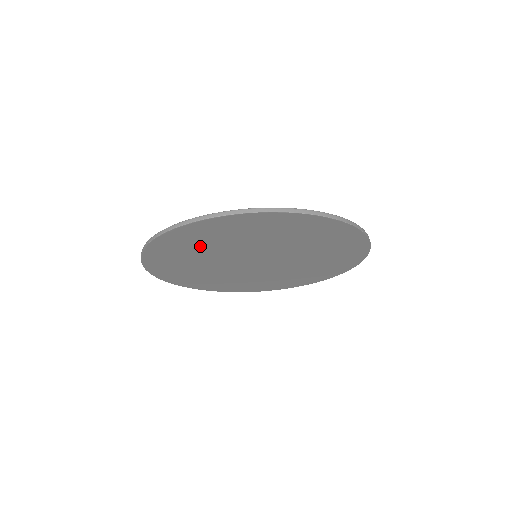
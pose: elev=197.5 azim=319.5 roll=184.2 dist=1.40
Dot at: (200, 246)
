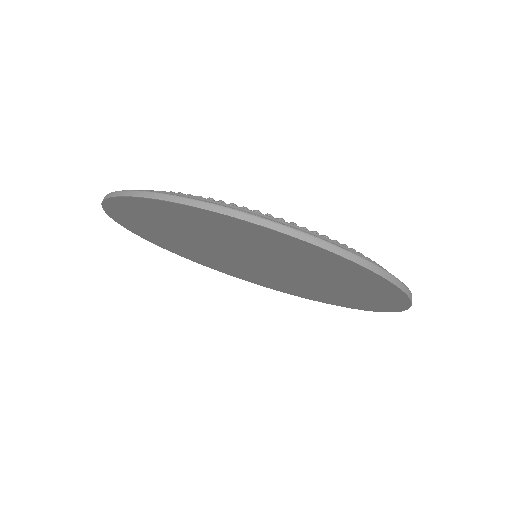
Dot at: (171, 225)
